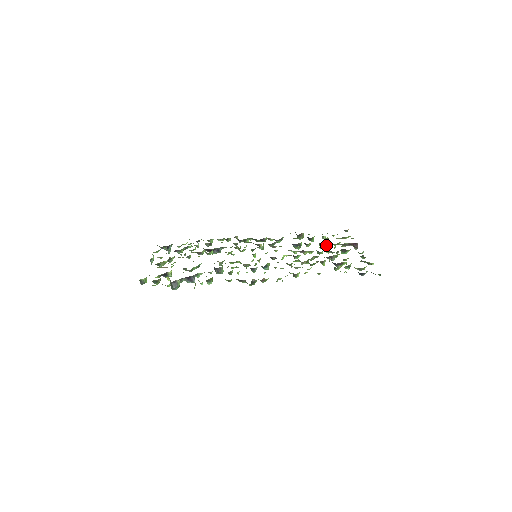
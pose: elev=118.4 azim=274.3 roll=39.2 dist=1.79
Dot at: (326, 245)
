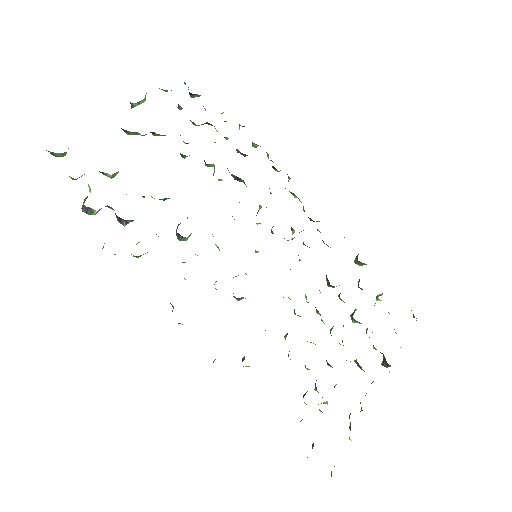
Dot at: (359, 322)
